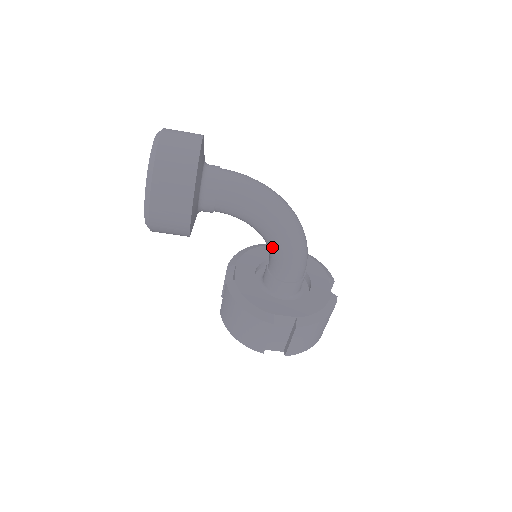
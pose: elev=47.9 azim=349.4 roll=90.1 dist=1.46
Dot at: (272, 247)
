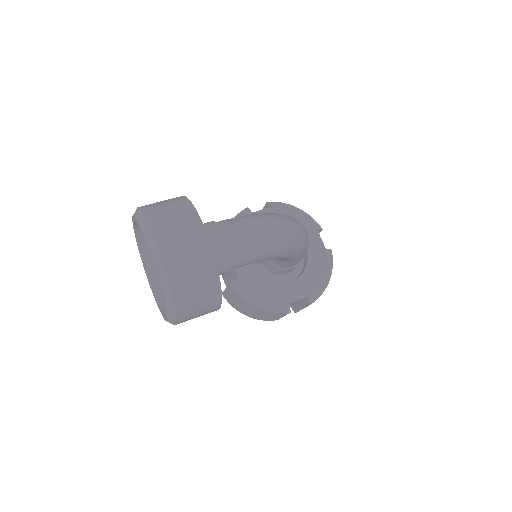
Dot at: occluded
